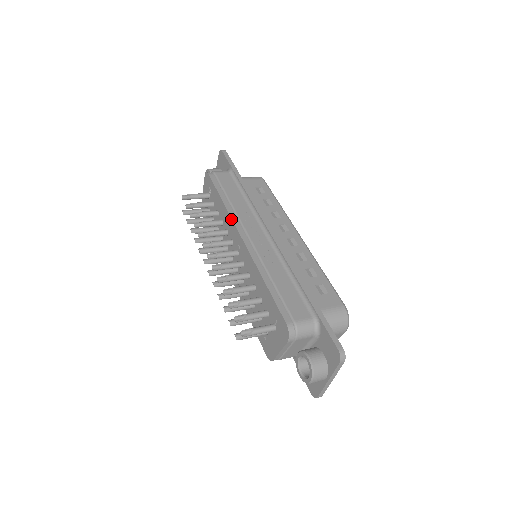
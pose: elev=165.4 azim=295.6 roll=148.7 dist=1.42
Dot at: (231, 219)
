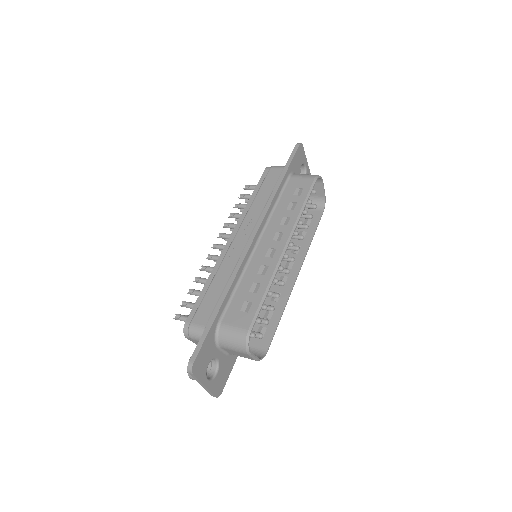
Dot at: (240, 217)
